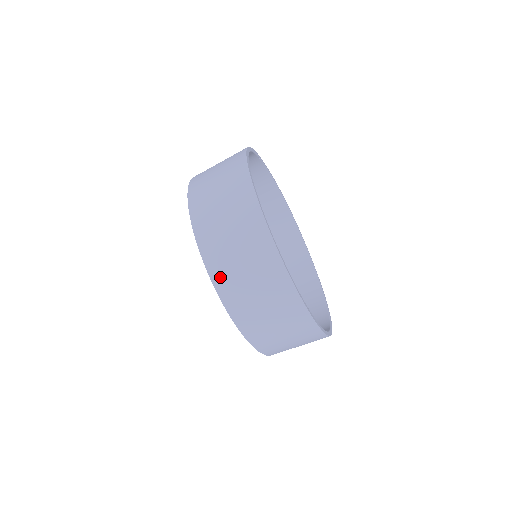
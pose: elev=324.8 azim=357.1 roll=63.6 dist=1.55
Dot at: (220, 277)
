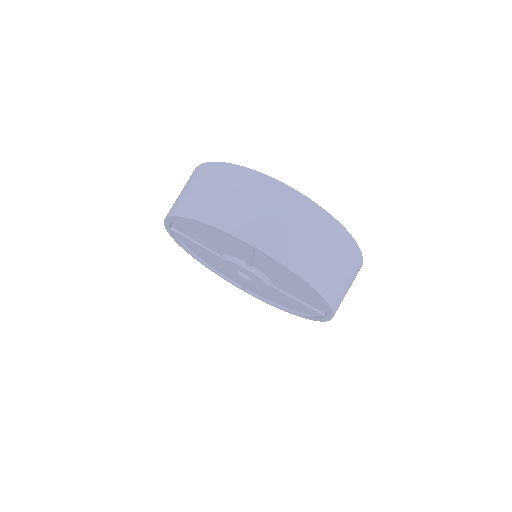
Dot at: (334, 298)
